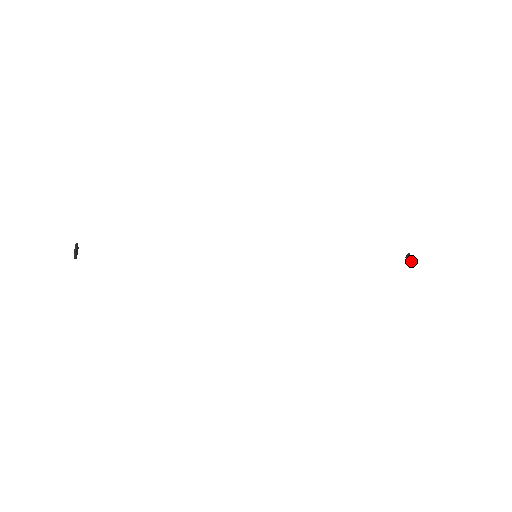
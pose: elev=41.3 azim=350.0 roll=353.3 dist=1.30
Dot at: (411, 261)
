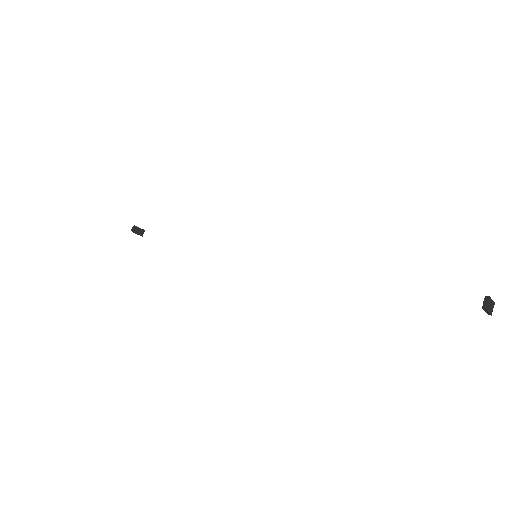
Dot at: (485, 297)
